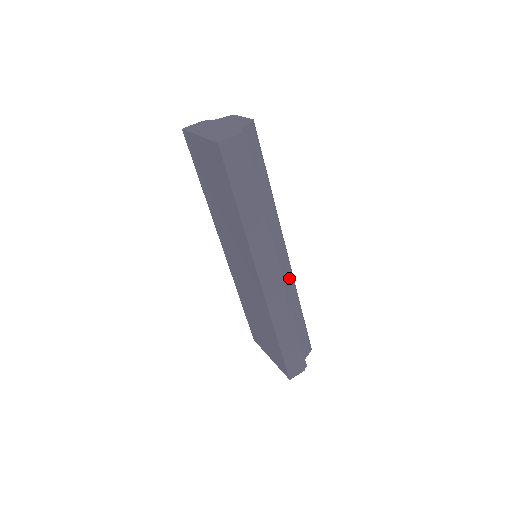
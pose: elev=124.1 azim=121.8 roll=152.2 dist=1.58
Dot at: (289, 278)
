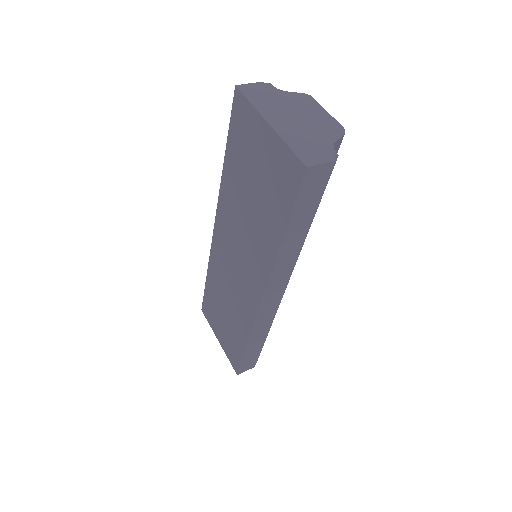
Dot at: occluded
